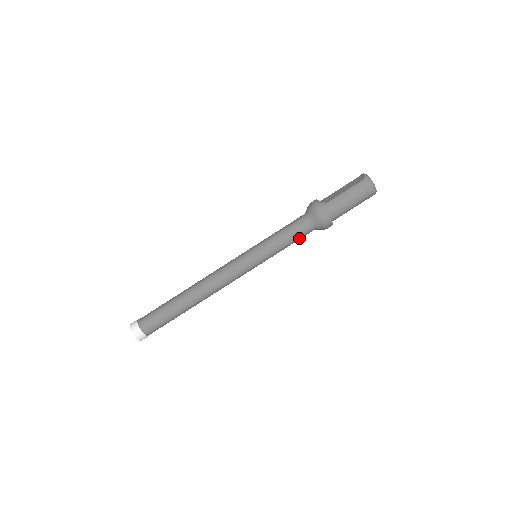
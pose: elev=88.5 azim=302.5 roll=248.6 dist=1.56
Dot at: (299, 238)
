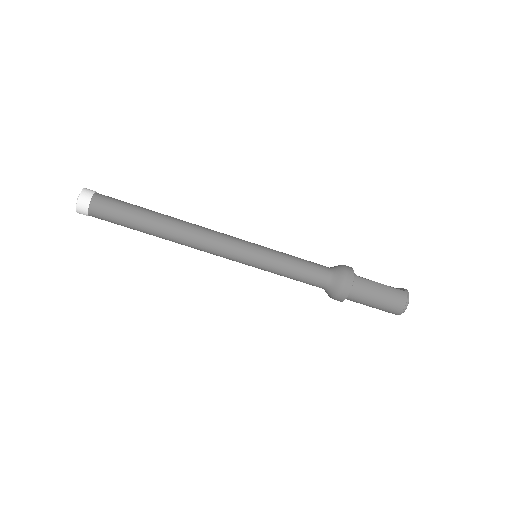
Dot at: (307, 280)
